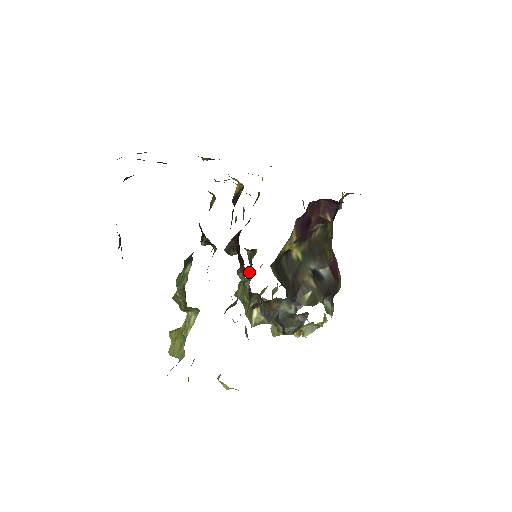
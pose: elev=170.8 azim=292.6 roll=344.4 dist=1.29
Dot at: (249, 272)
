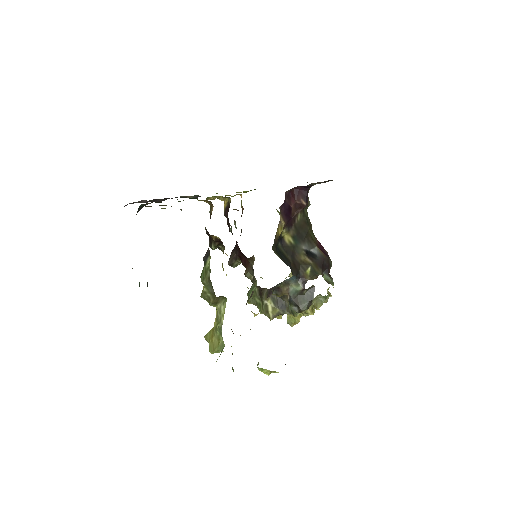
Dot at: occluded
